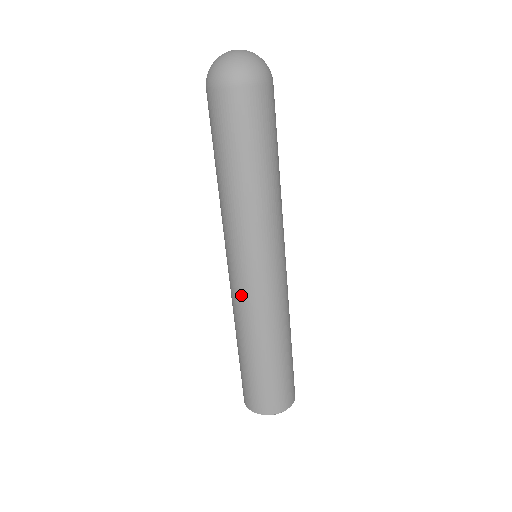
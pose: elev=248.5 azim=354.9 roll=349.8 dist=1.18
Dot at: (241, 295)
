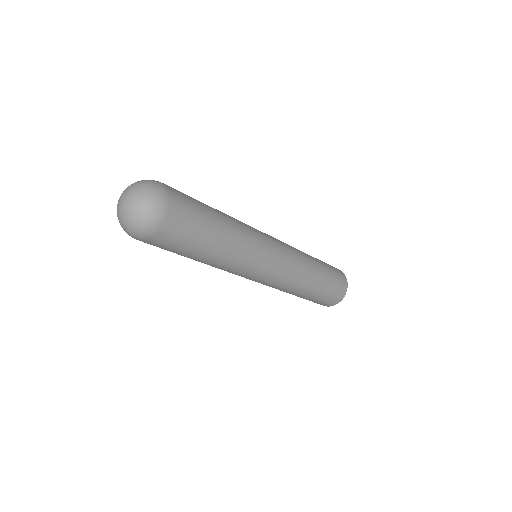
Dot at: (276, 283)
